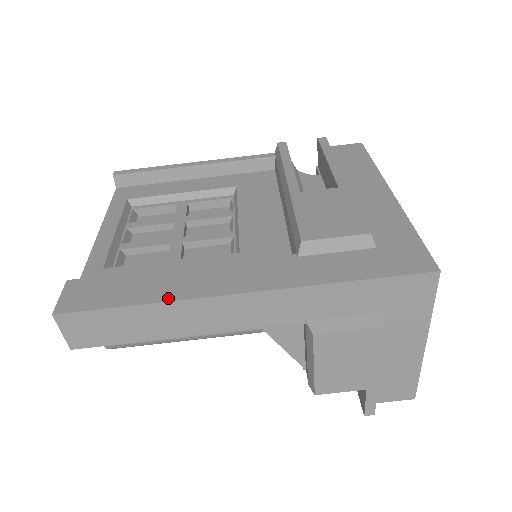
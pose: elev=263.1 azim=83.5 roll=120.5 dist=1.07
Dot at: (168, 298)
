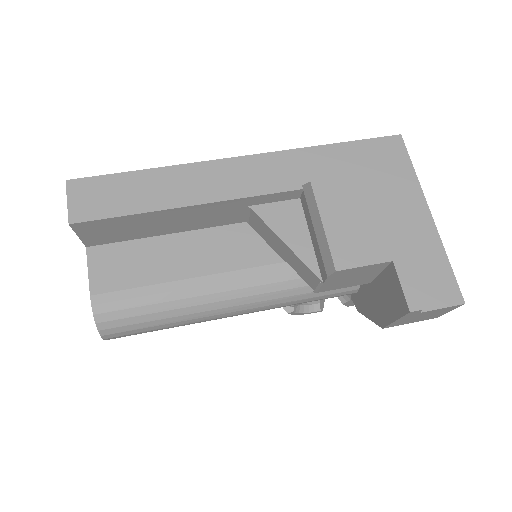
Dot at: (174, 167)
